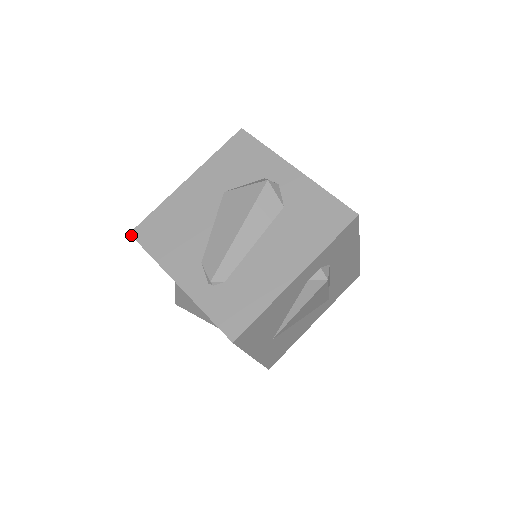
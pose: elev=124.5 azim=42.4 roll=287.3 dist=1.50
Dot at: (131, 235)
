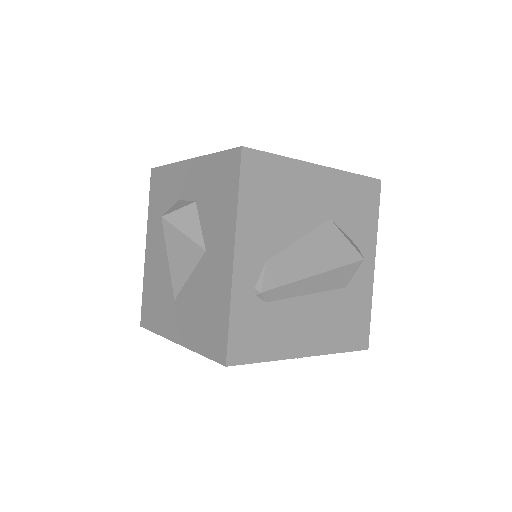
Dot at: (242, 151)
